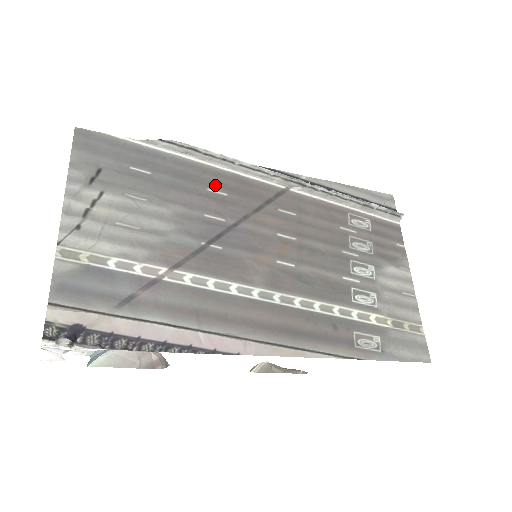
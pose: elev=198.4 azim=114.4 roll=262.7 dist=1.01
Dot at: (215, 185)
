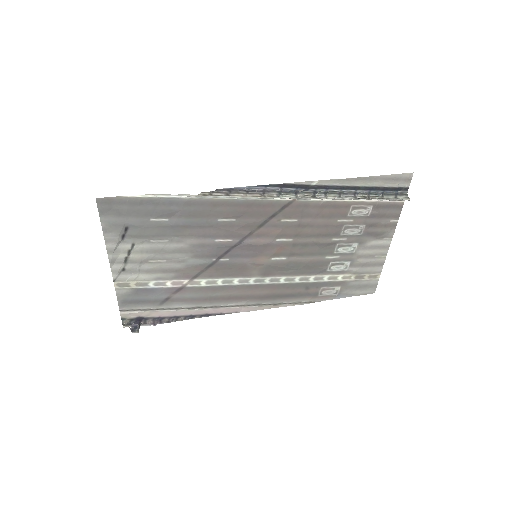
Dot at: (225, 215)
